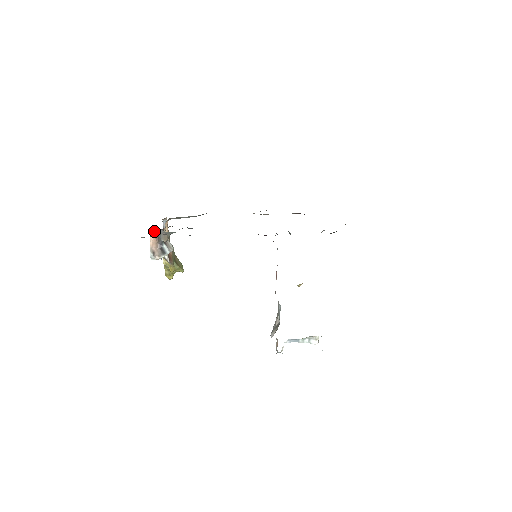
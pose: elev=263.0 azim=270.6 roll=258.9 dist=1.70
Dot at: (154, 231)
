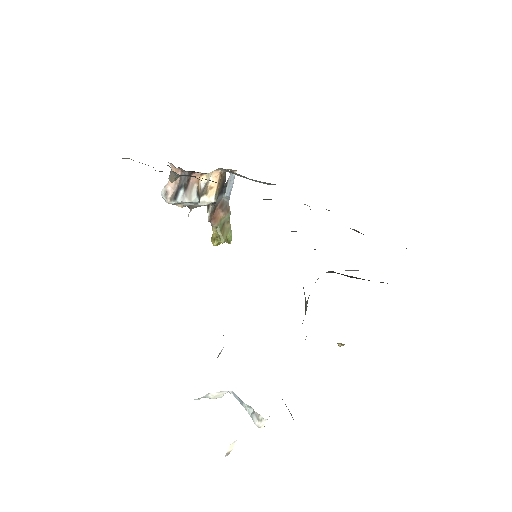
Dot at: (175, 167)
